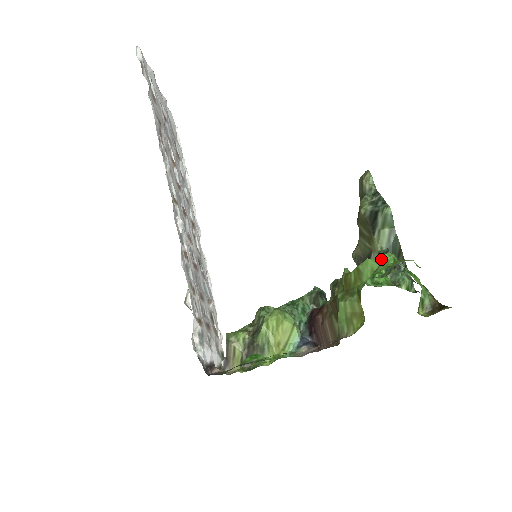
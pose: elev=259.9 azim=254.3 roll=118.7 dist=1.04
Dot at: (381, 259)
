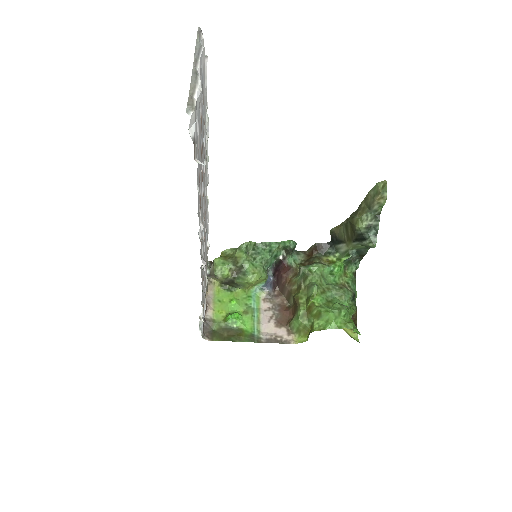
Dot at: (338, 313)
